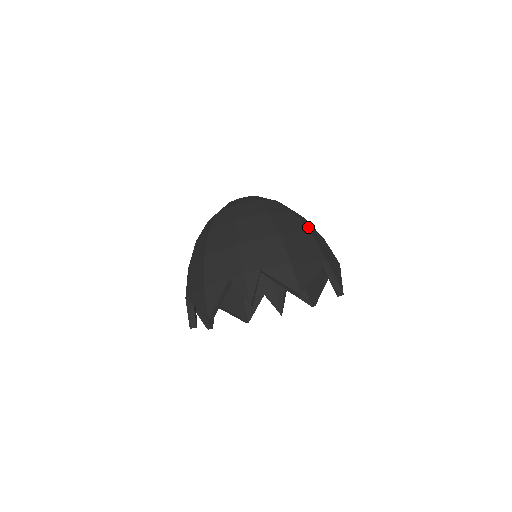
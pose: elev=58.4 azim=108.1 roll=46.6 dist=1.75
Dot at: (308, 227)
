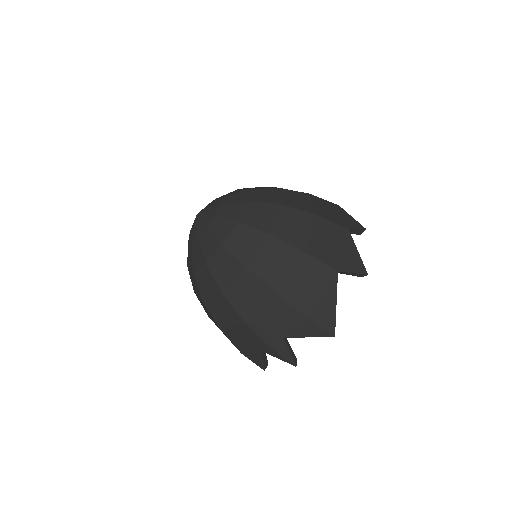
Dot at: (294, 237)
